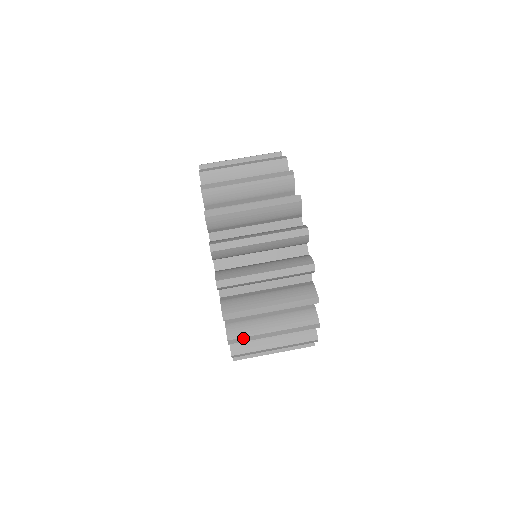
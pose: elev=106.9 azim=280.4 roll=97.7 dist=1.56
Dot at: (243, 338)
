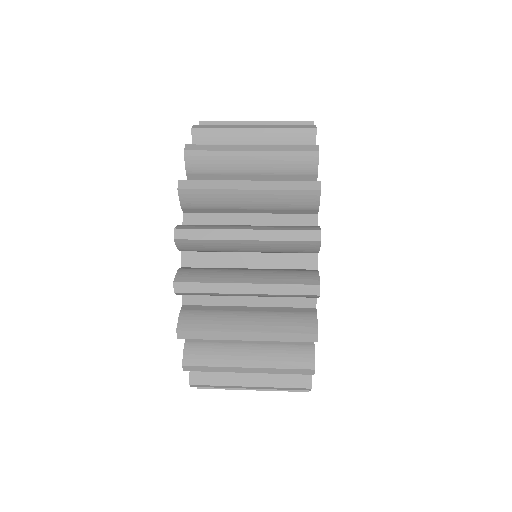
Dot at: (204, 367)
